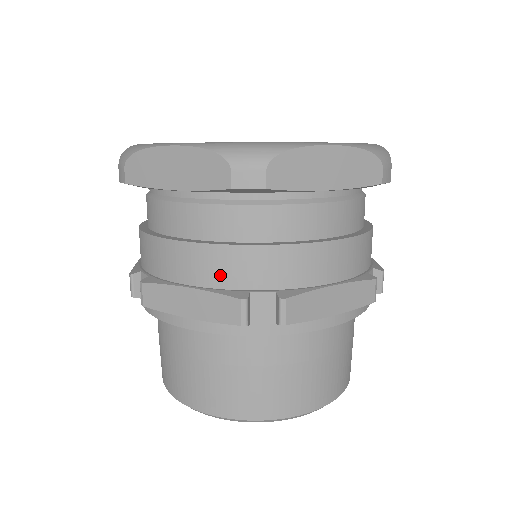
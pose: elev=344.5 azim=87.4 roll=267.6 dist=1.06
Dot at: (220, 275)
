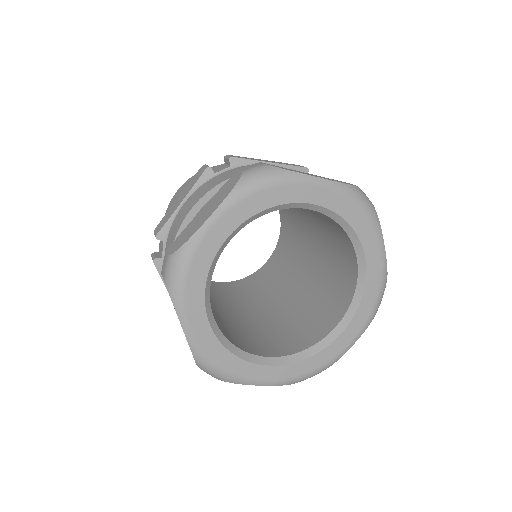
Dot at: occluded
